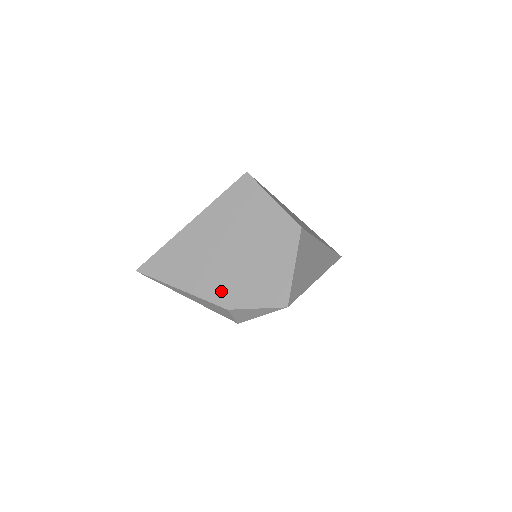
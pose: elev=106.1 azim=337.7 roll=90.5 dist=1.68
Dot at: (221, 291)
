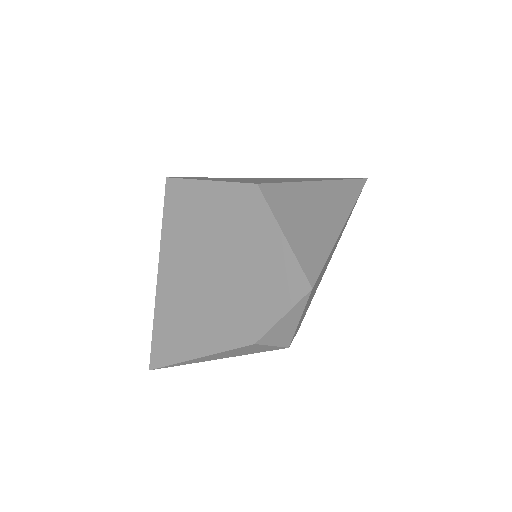
Dot at: (234, 328)
